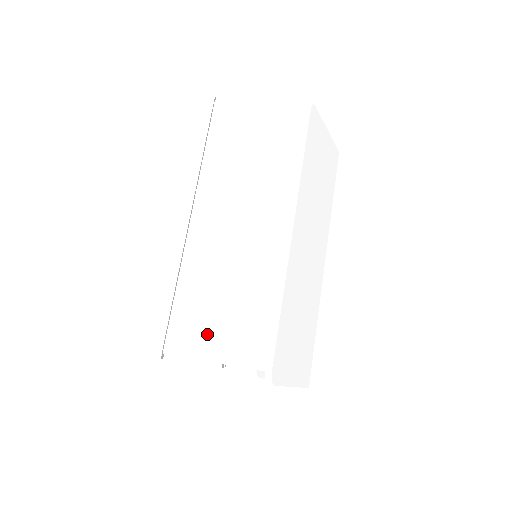
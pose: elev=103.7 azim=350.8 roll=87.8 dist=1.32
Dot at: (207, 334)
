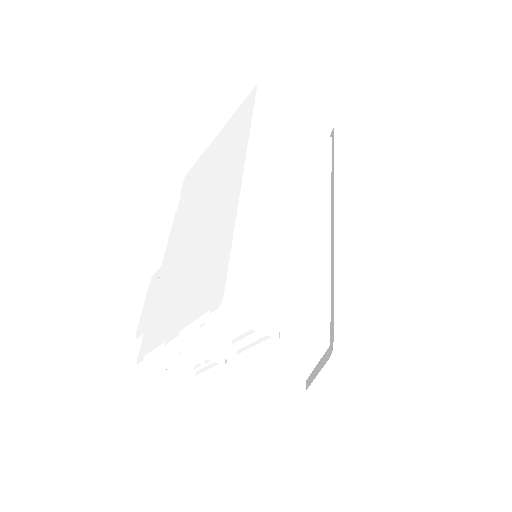
Dot at: (274, 296)
